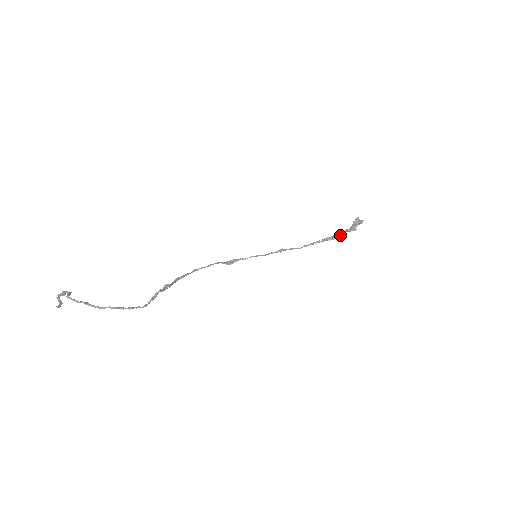
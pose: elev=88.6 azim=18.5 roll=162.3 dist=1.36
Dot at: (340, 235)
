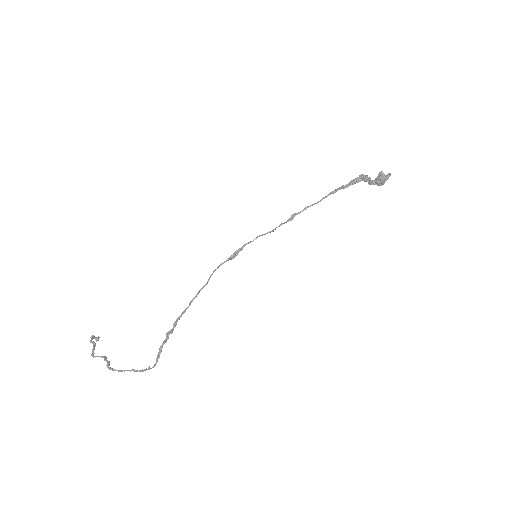
Dot at: (367, 179)
